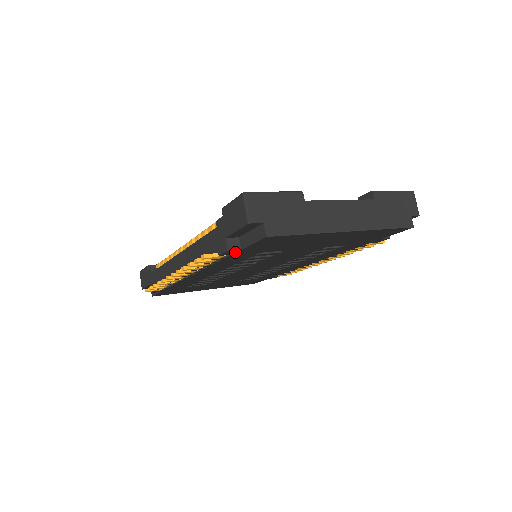
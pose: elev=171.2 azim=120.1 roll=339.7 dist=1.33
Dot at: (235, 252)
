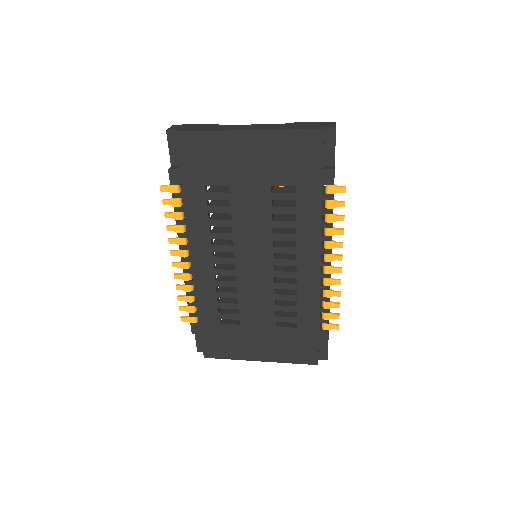
Dot at: (179, 177)
